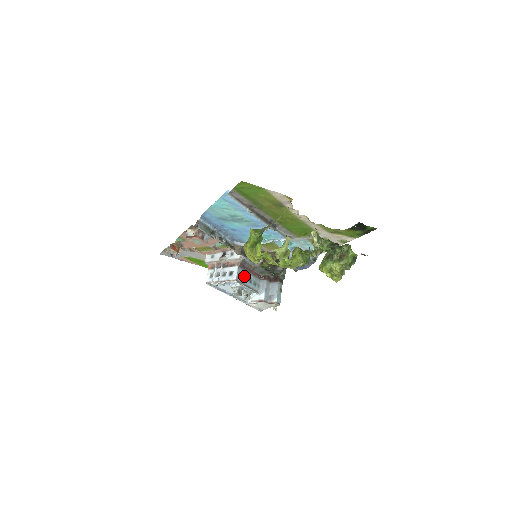
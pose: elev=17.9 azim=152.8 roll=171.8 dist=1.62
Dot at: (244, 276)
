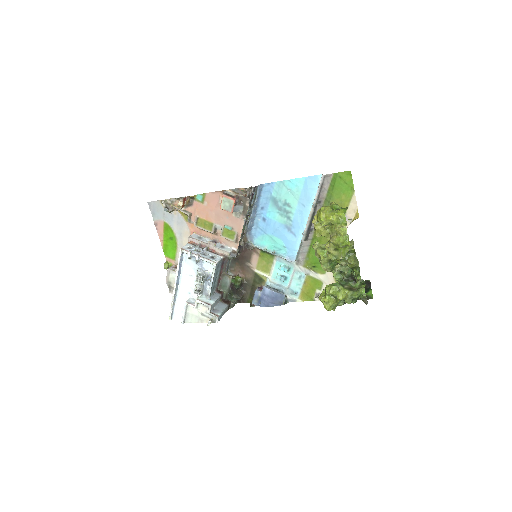
Dot at: (217, 270)
